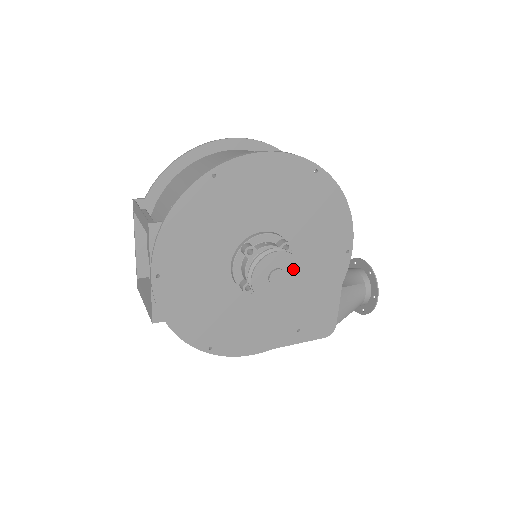
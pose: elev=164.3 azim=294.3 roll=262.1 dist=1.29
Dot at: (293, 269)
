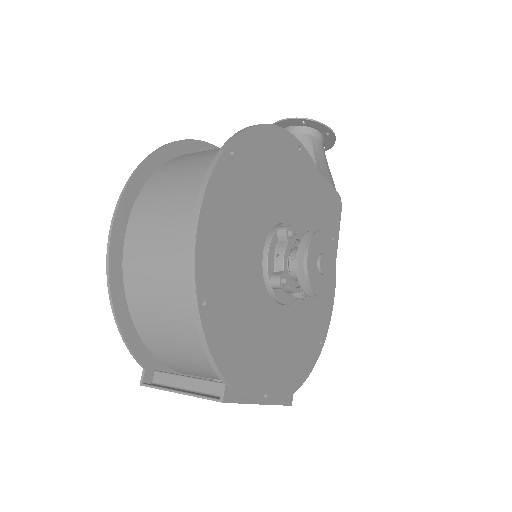
Dot at: (321, 240)
